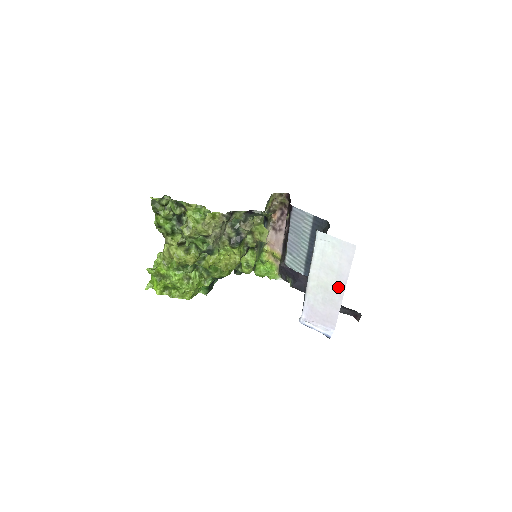
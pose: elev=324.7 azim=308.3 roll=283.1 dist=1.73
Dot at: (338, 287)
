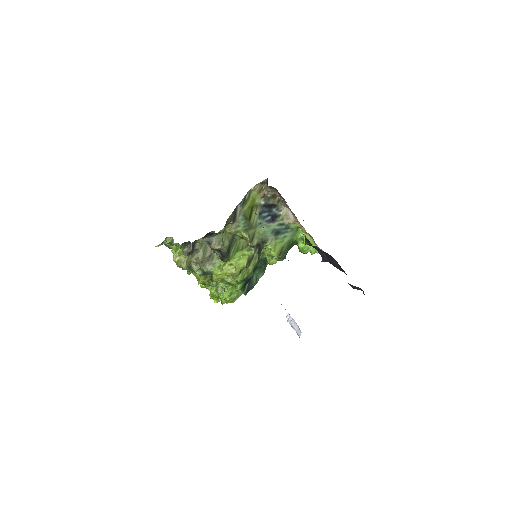
Dot at: occluded
